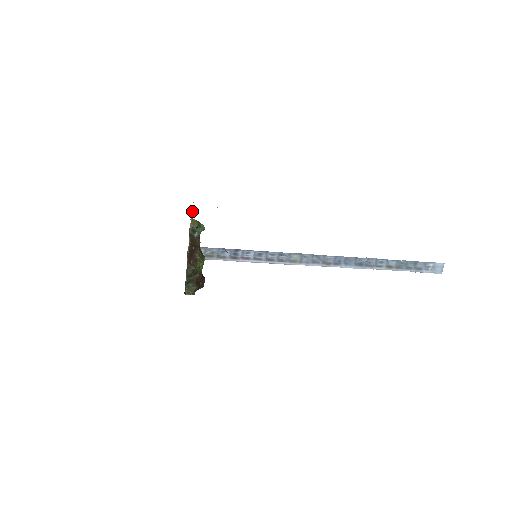
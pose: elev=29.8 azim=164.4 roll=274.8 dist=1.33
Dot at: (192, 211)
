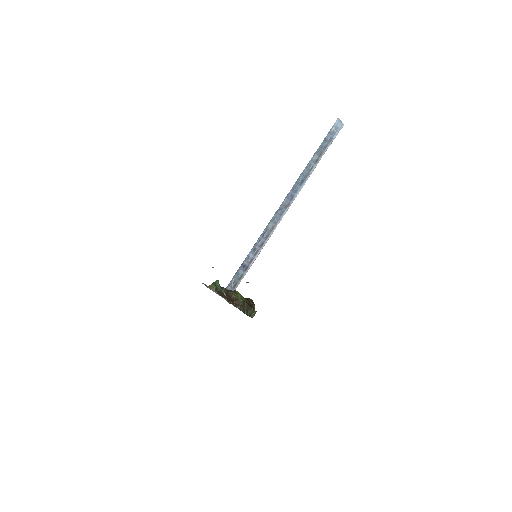
Dot at: (205, 285)
